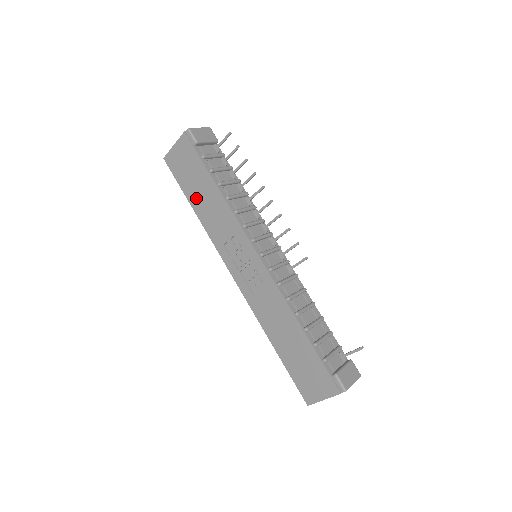
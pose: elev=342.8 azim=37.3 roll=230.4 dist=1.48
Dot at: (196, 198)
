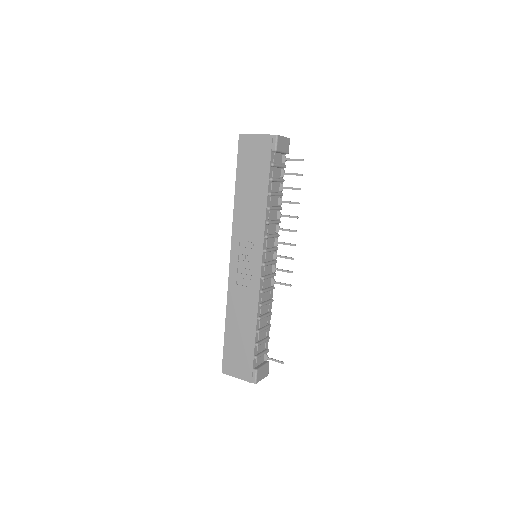
Dot at: (244, 186)
